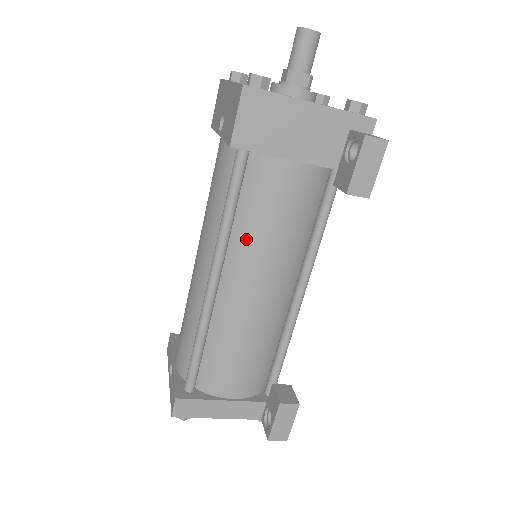
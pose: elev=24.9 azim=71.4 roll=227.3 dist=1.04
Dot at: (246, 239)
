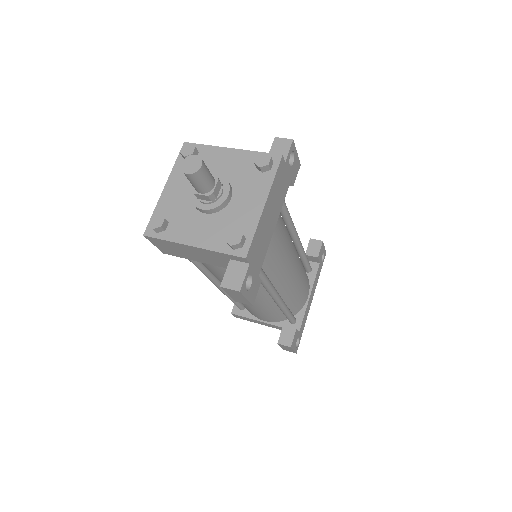
Dot at: occluded
